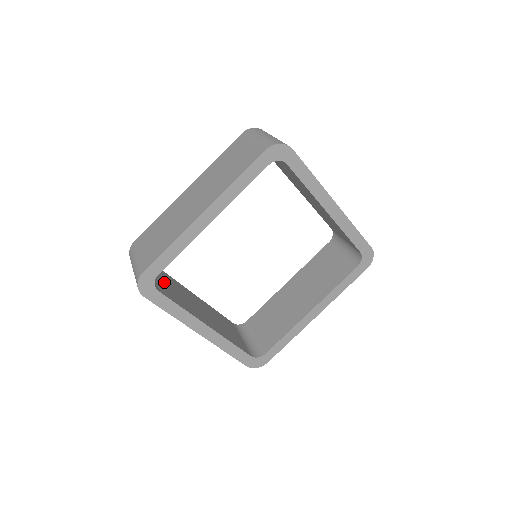
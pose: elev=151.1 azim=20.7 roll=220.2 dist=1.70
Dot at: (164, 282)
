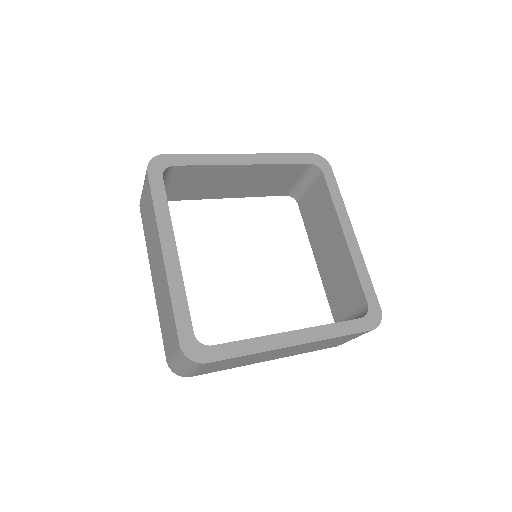
Dot at: occluded
